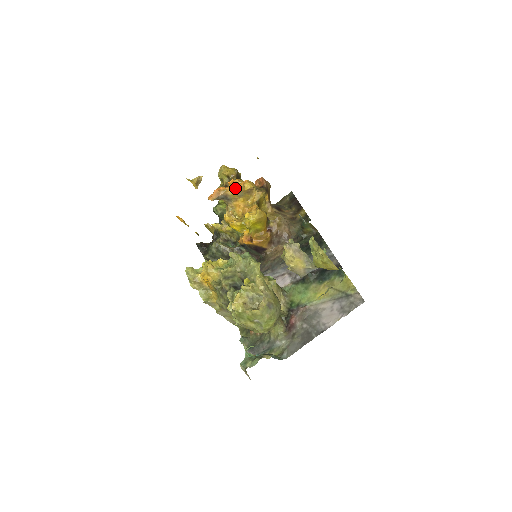
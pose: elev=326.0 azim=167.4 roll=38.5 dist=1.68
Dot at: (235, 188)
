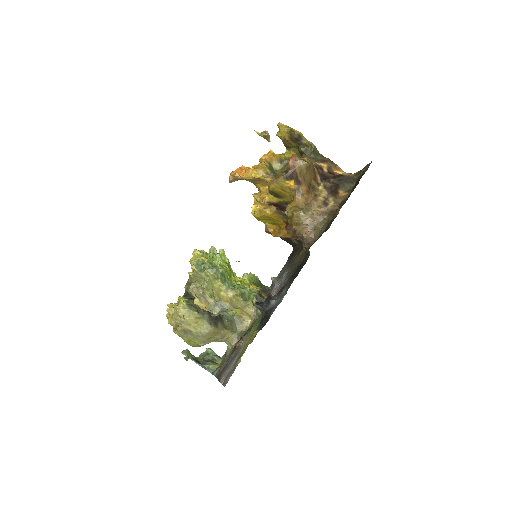
Dot at: occluded
